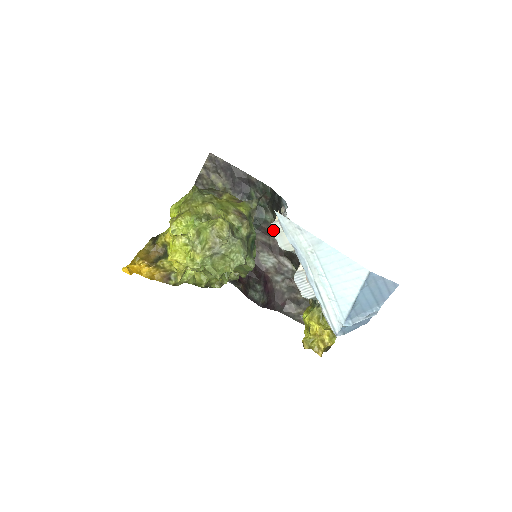
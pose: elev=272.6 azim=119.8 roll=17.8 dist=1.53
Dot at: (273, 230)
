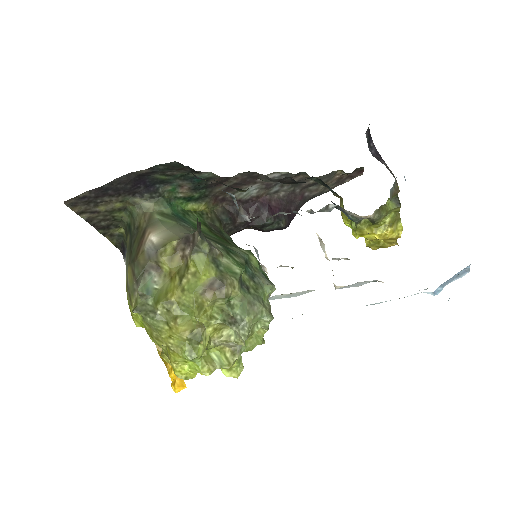
Dot at: occluded
